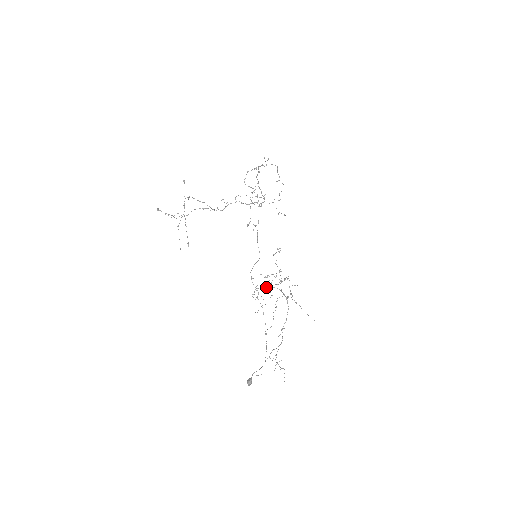
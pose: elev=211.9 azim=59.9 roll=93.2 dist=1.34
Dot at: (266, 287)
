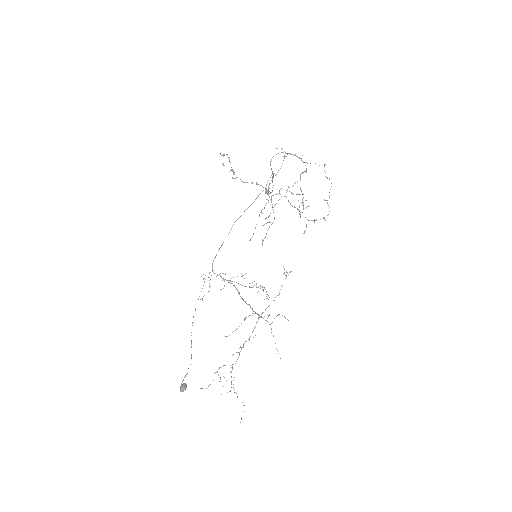
Dot at: occluded
